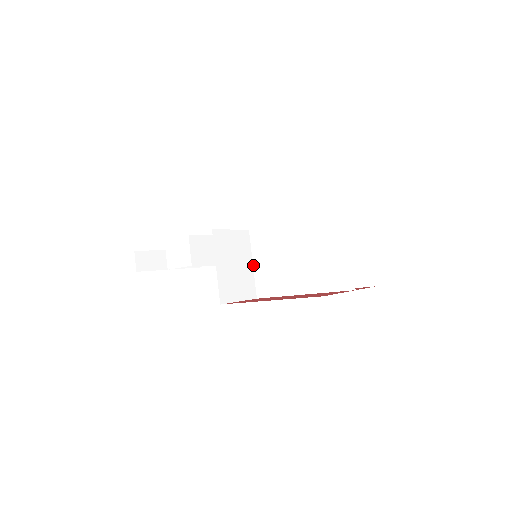
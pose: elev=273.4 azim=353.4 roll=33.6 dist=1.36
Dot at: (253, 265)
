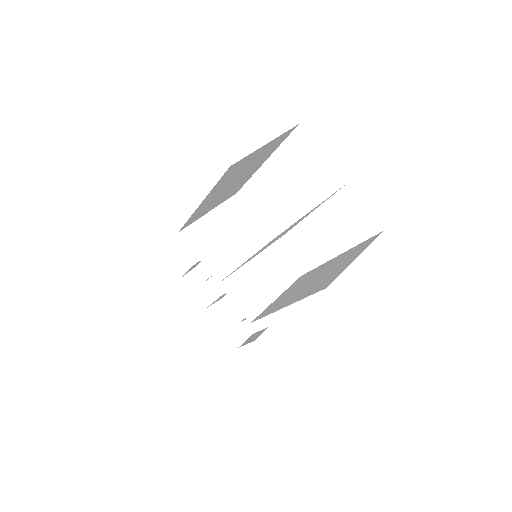
Dot at: occluded
